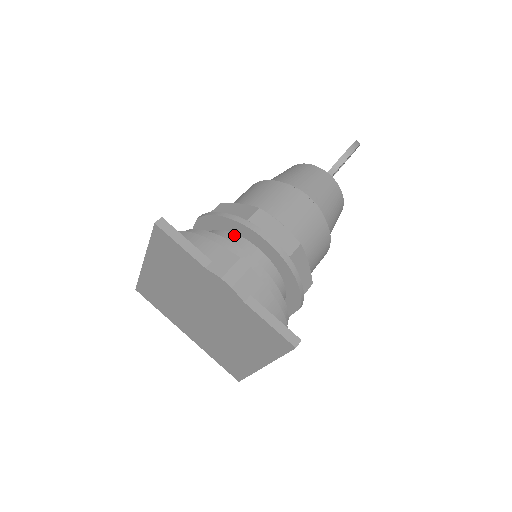
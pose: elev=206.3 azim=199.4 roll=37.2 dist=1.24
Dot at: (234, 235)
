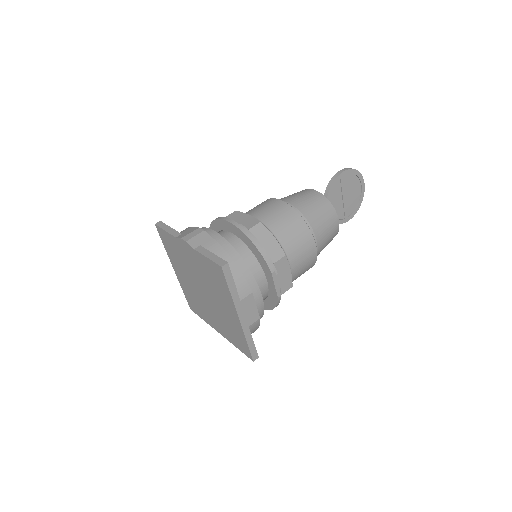
Dot at: occluded
